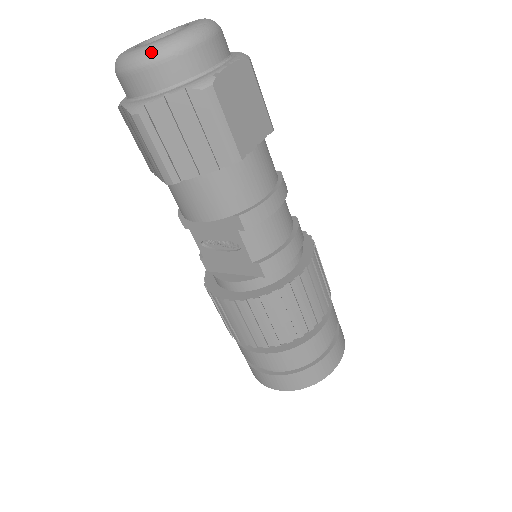
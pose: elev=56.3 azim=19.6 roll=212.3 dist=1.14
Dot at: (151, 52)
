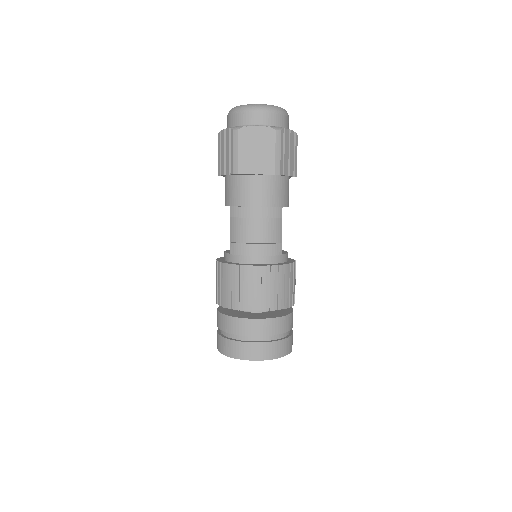
Dot at: (232, 109)
